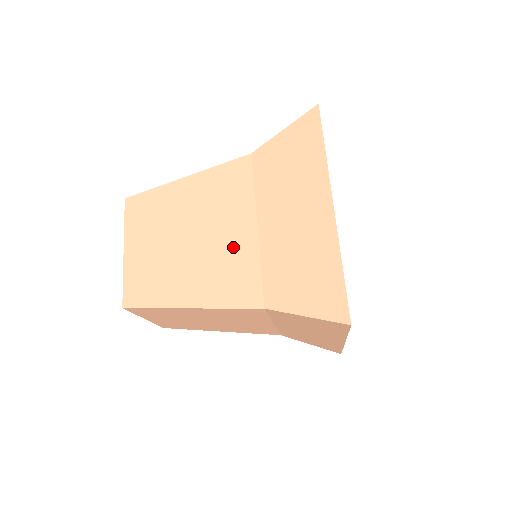
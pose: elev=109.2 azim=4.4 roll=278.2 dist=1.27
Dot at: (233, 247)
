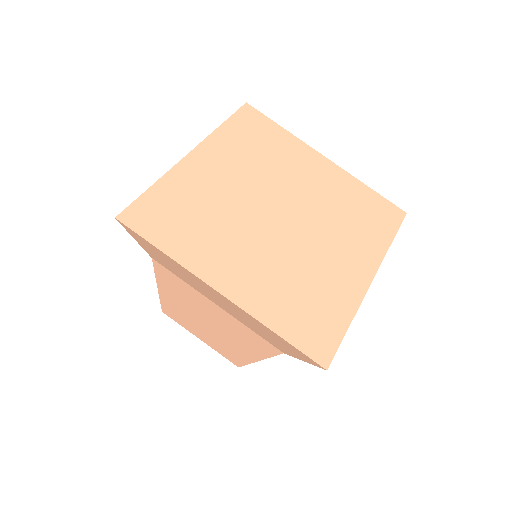
Dot at: (226, 322)
